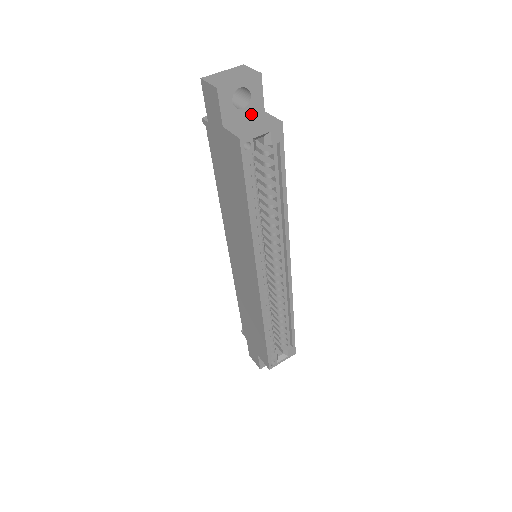
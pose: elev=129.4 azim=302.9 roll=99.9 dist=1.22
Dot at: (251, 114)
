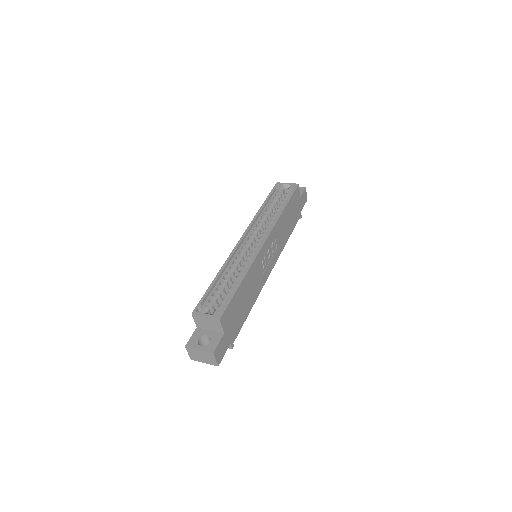
Dot at: occluded
